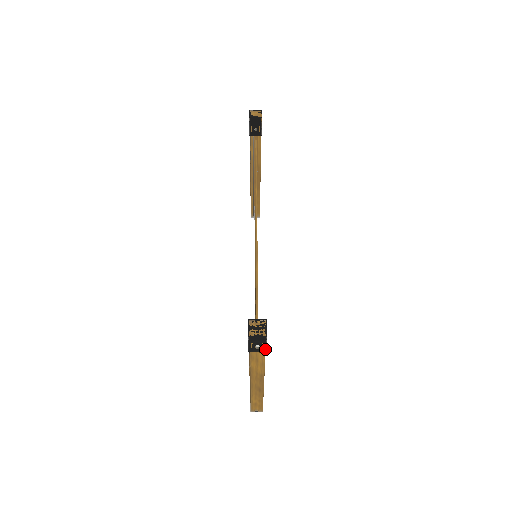
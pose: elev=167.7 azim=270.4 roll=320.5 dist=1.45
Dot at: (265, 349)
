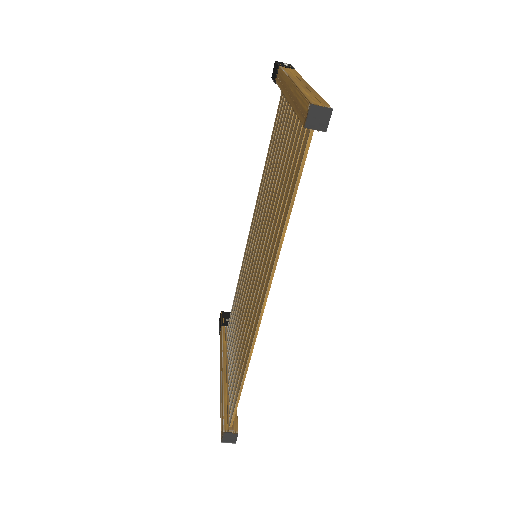
Dot at: (293, 68)
